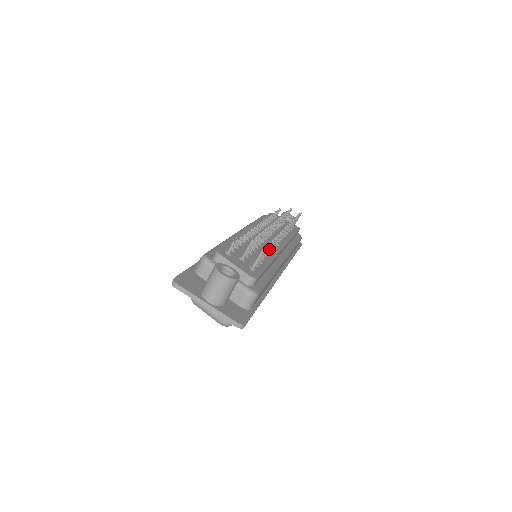
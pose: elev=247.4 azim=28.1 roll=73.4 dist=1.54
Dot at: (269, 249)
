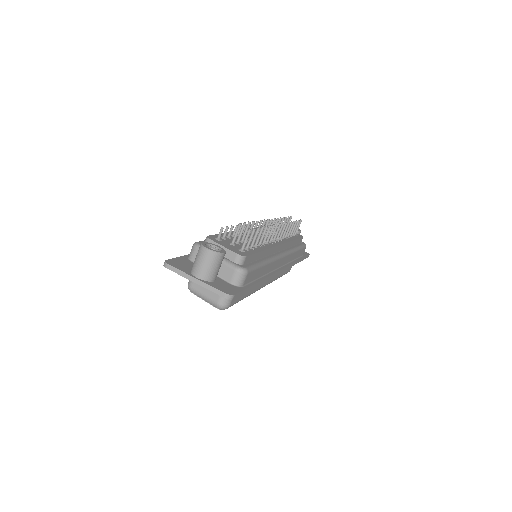
Dot at: (261, 239)
